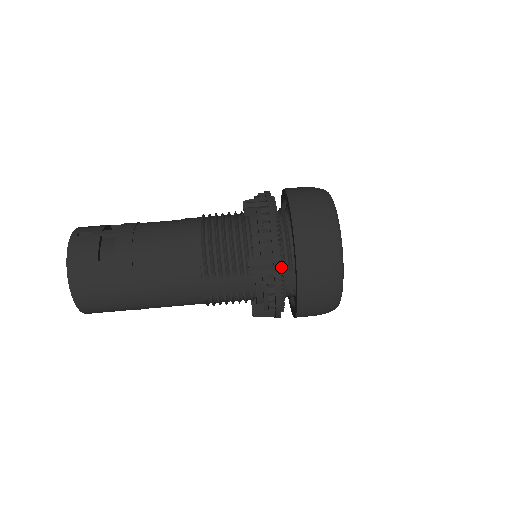
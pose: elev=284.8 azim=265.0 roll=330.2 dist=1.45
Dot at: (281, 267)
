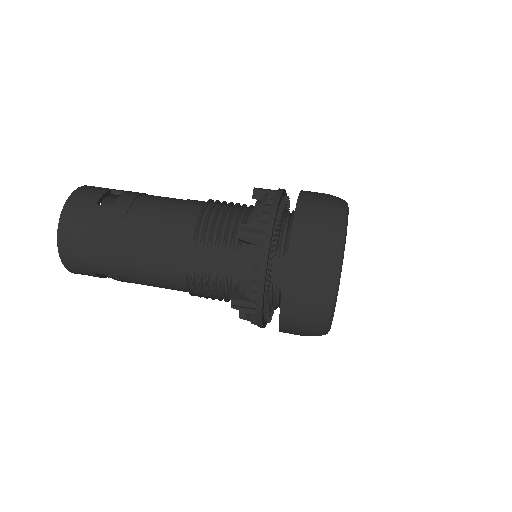
Dot at: (273, 242)
